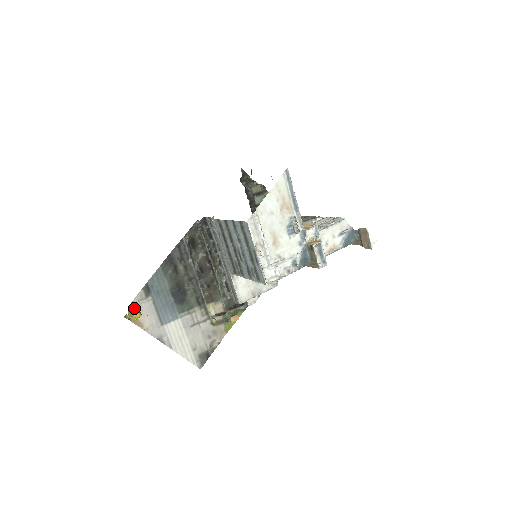
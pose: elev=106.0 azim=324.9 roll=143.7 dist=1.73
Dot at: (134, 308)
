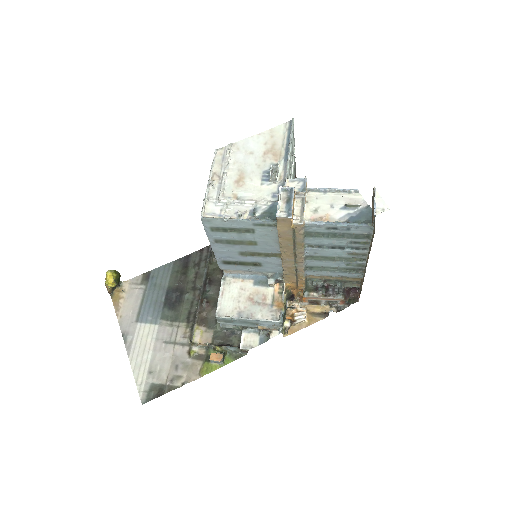
Dot at: (123, 288)
